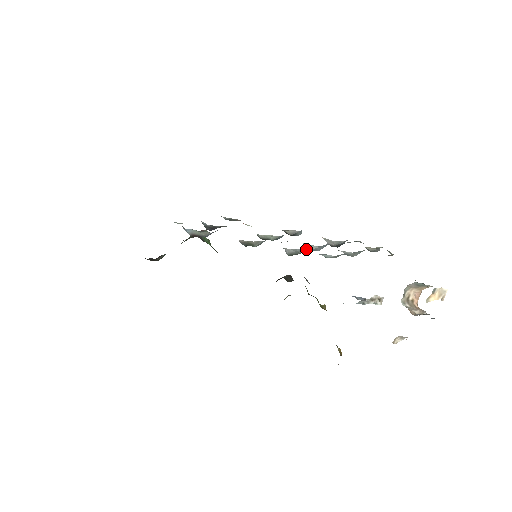
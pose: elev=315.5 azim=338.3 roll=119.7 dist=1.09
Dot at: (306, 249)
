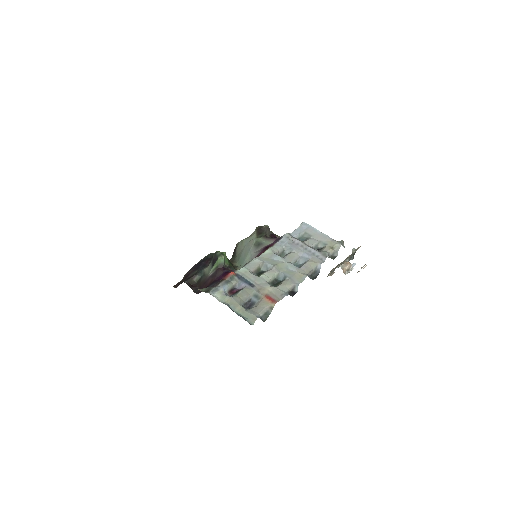
Dot at: (290, 250)
